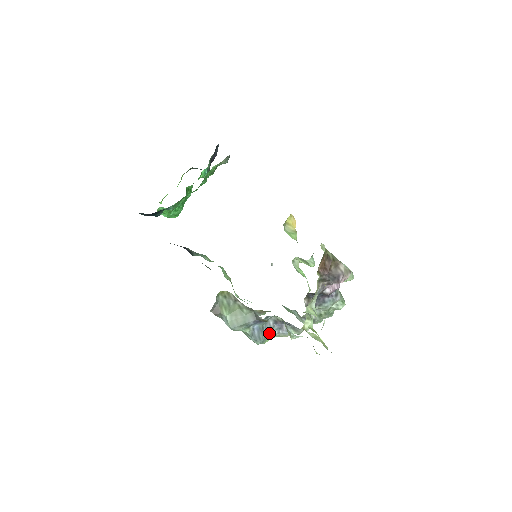
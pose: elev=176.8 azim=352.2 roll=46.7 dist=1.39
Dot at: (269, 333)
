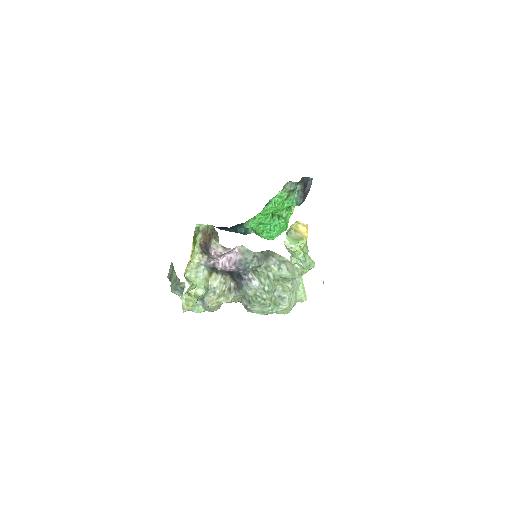
Dot at: occluded
